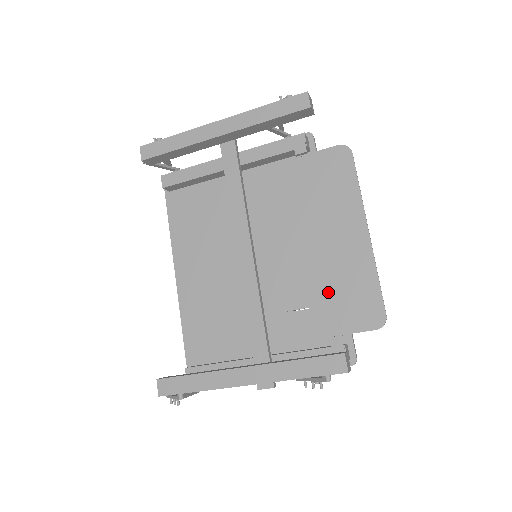
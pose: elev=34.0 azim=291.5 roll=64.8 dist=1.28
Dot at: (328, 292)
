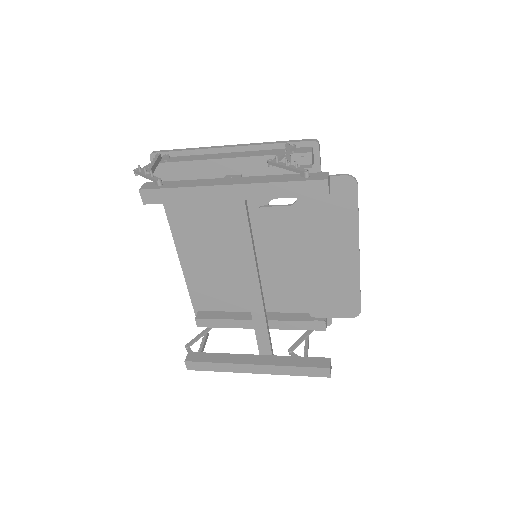
Dot at: (317, 290)
